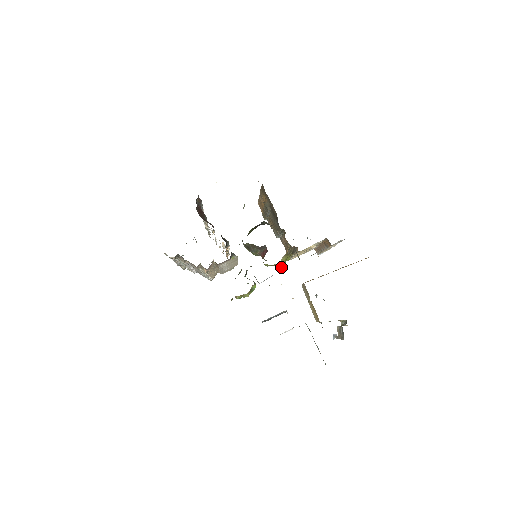
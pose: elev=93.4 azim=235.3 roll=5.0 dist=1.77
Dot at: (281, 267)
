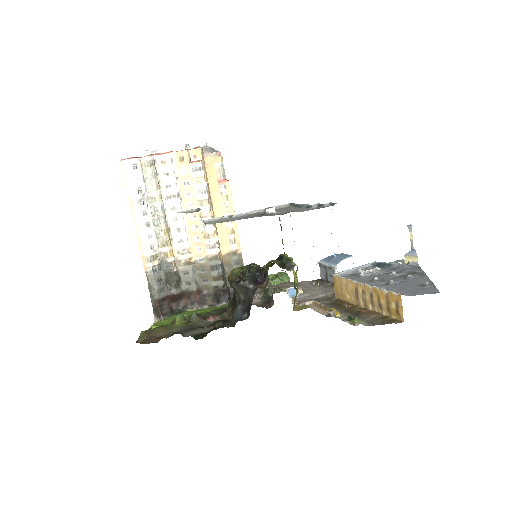
Dot at: (296, 274)
